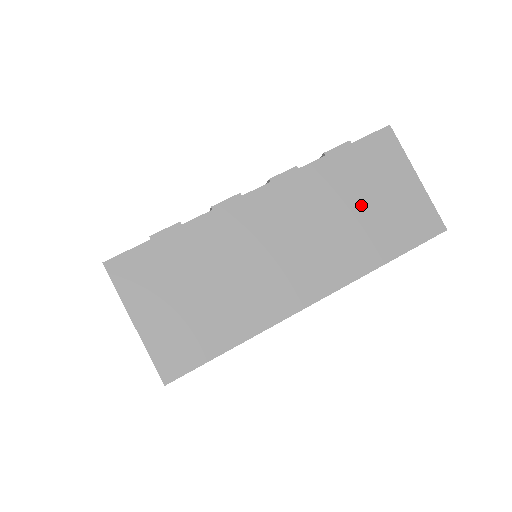
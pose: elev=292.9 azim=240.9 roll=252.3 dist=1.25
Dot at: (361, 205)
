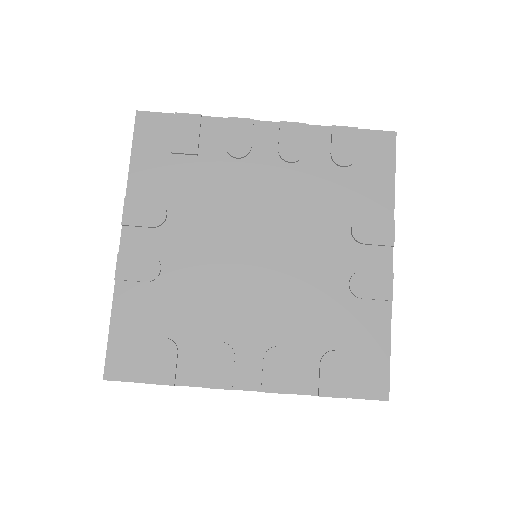
Dot at: occluded
